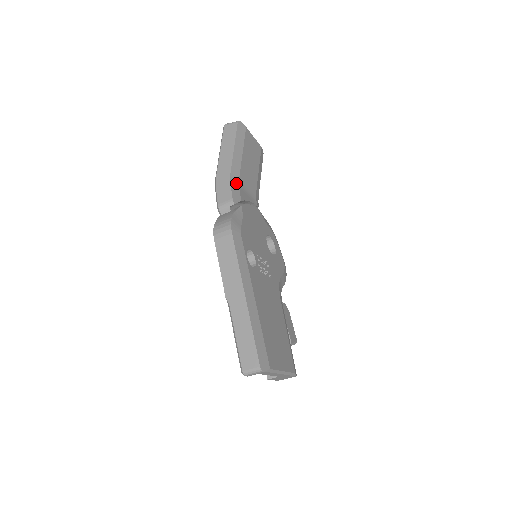
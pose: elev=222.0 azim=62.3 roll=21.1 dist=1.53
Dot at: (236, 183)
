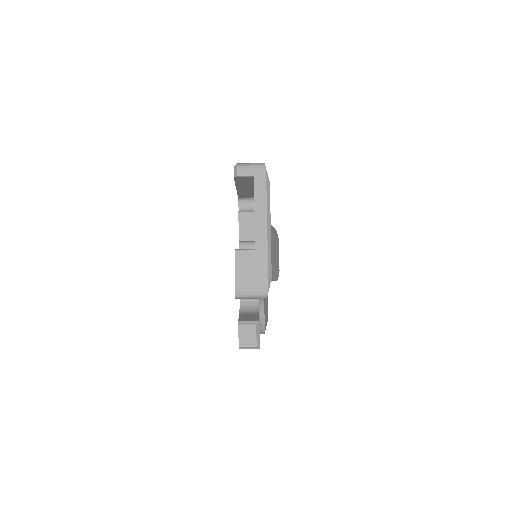
Dot at: occluded
